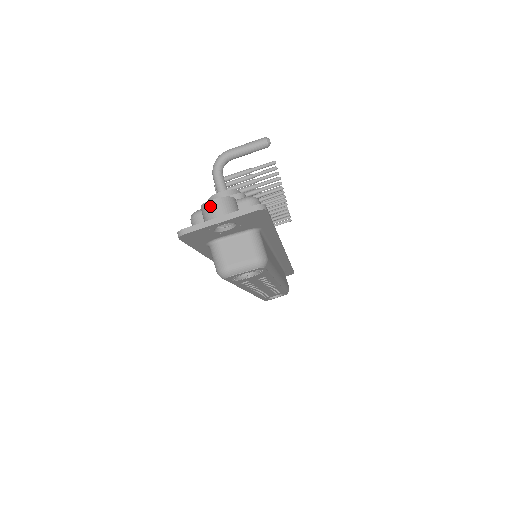
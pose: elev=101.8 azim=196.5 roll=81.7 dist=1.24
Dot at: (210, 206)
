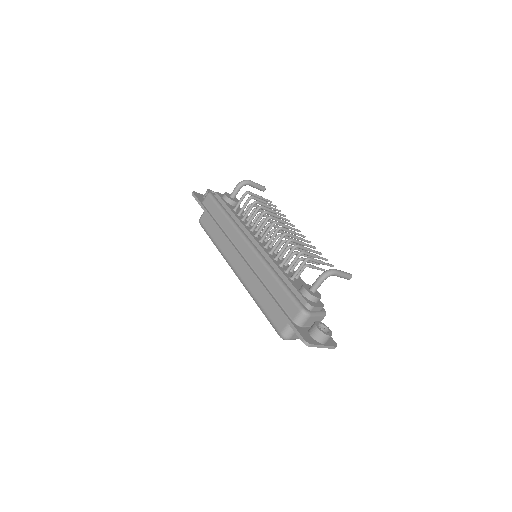
Dot at: (326, 337)
